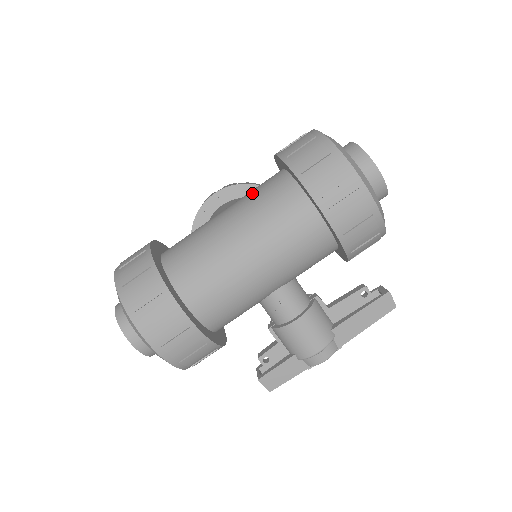
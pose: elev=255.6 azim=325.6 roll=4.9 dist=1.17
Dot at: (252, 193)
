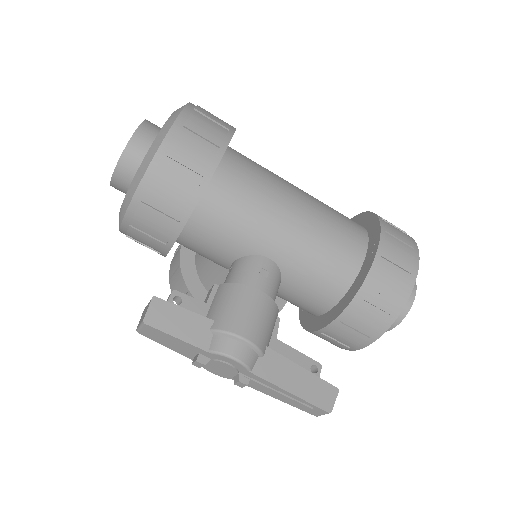
Dot at: occluded
